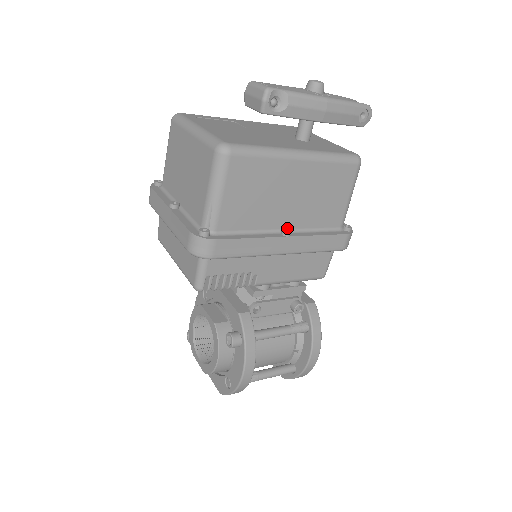
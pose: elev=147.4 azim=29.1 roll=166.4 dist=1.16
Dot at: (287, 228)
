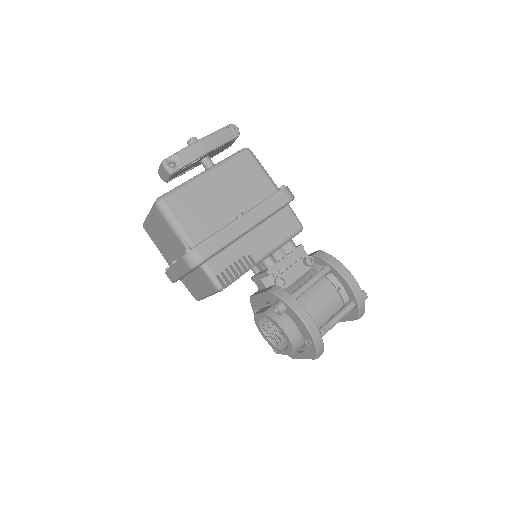
Dot at: occluded
